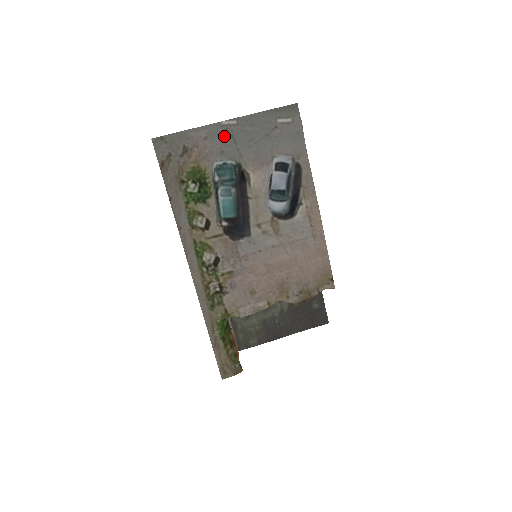
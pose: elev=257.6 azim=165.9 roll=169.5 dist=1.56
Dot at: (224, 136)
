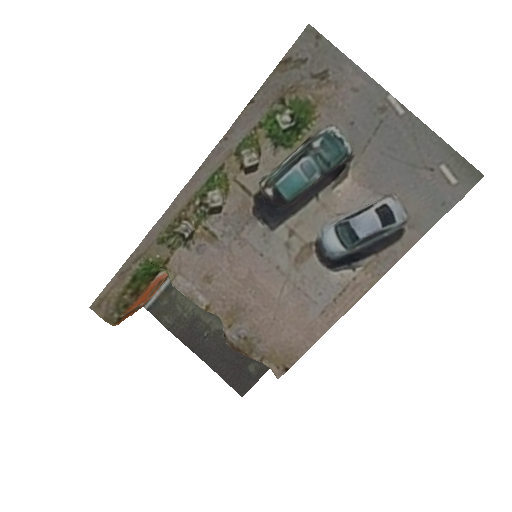
Dot at: (374, 111)
